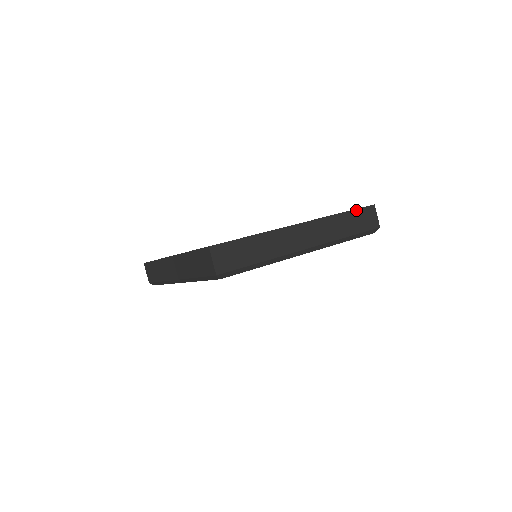
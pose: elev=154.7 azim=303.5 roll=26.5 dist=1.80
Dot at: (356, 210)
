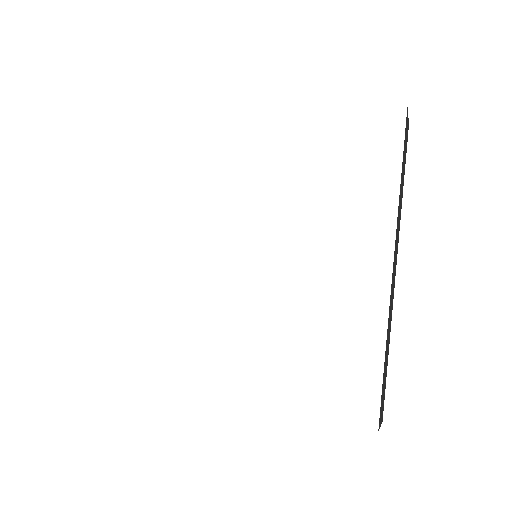
Dot at: occluded
